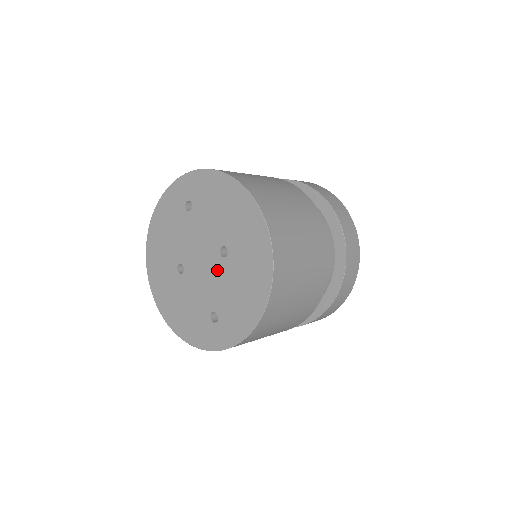
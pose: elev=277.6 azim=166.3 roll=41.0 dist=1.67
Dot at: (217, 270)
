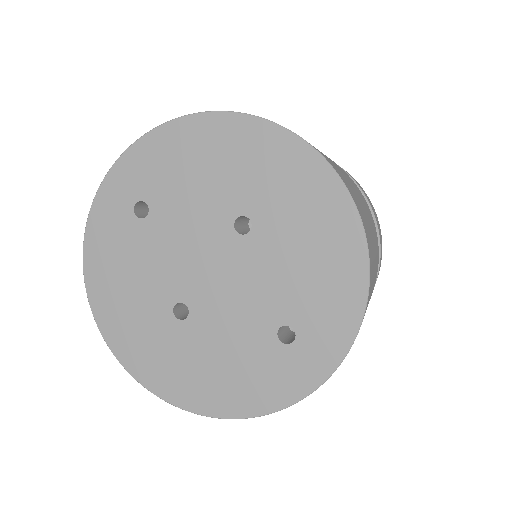
Dot at: (247, 261)
